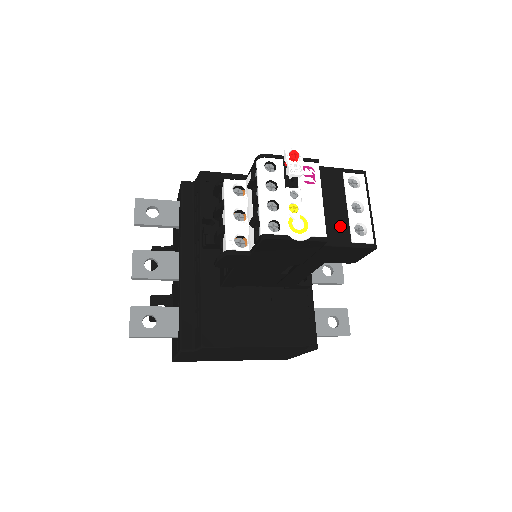
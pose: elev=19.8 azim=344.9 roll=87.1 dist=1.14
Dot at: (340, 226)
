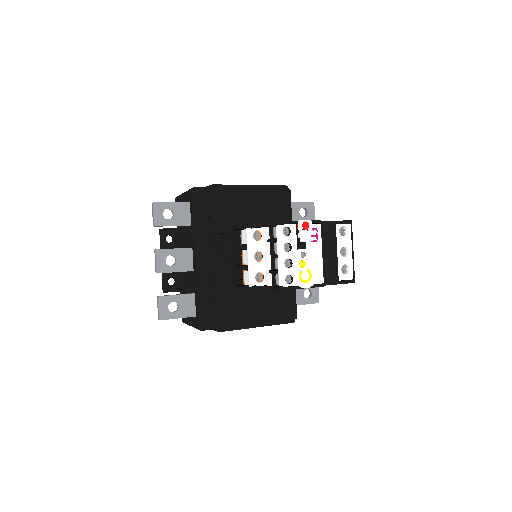
Dot at: (332, 269)
